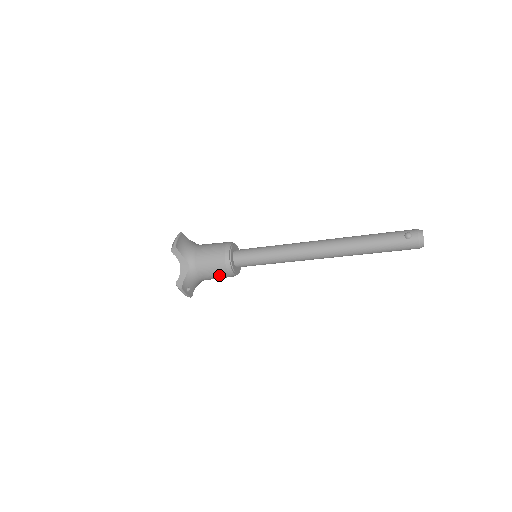
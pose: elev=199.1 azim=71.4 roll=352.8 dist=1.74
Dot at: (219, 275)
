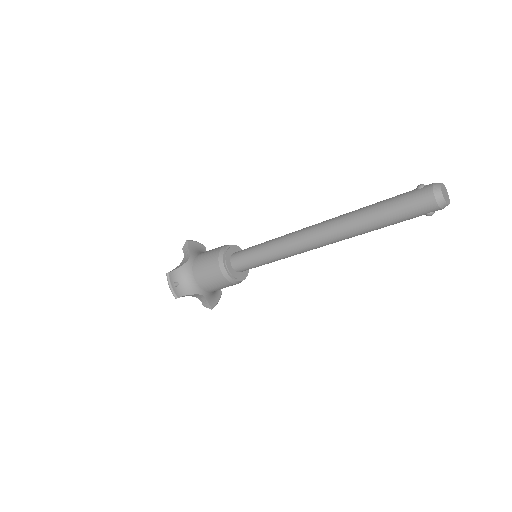
Dot at: (210, 269)
